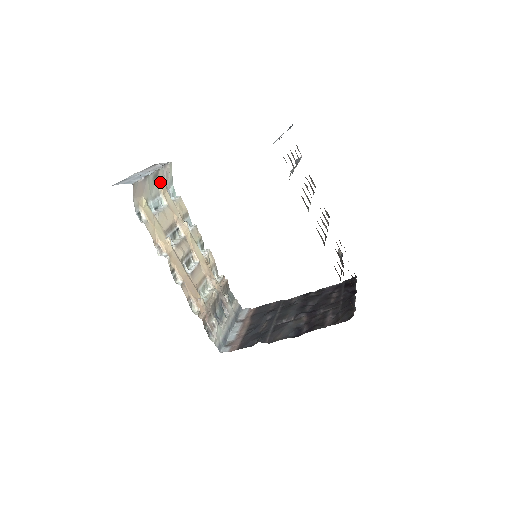
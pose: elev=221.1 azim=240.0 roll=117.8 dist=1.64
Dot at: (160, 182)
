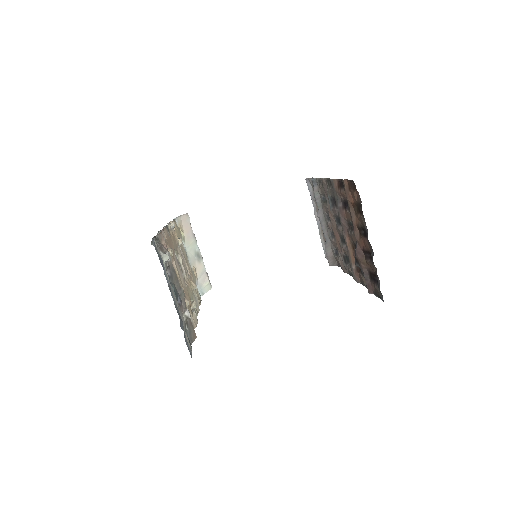
Dot at: (197, 268)
